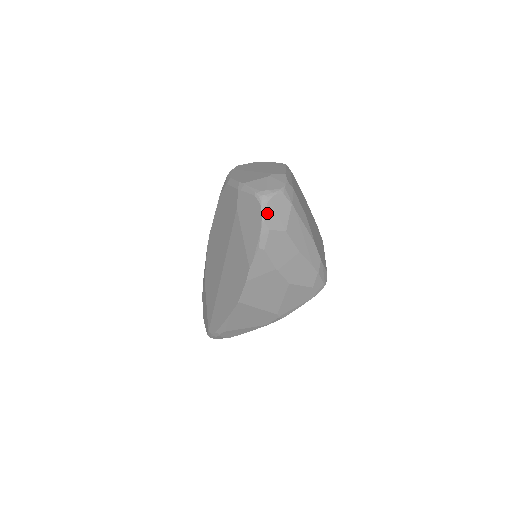
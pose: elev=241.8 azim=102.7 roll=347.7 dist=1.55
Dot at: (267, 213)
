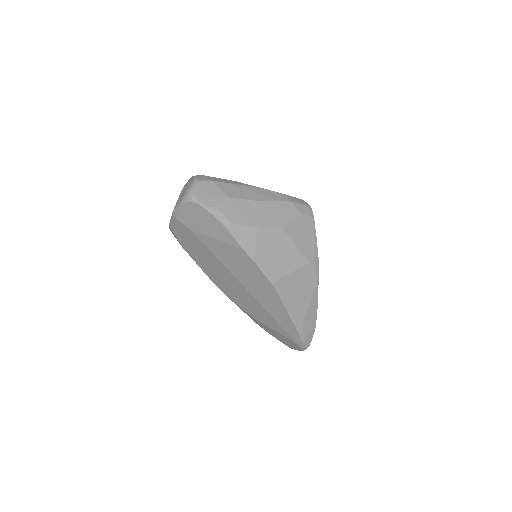
Dot at: (202, 201)
